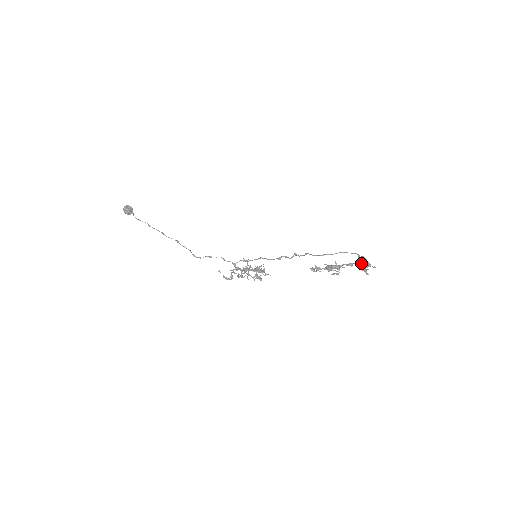
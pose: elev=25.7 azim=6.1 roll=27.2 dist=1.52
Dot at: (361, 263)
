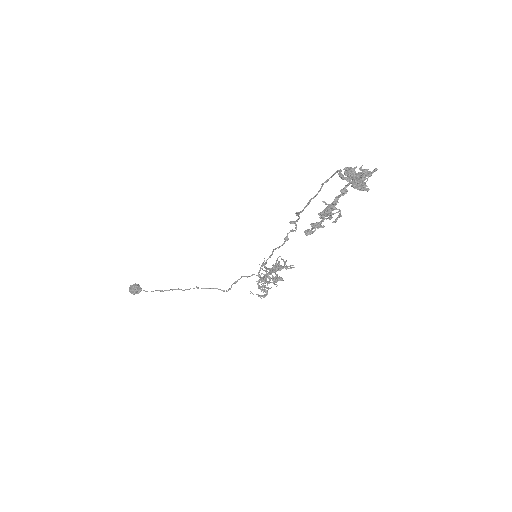
Dot at: occluded
